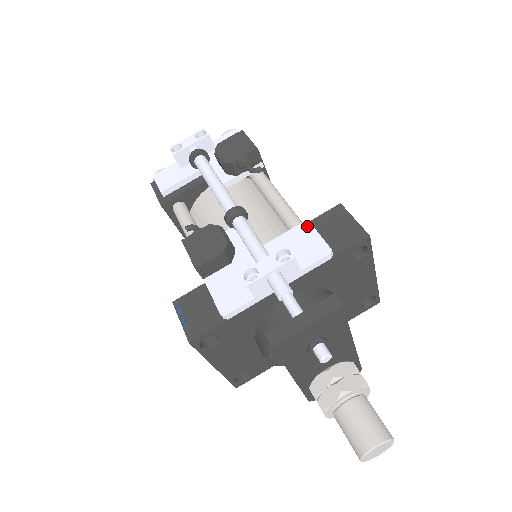
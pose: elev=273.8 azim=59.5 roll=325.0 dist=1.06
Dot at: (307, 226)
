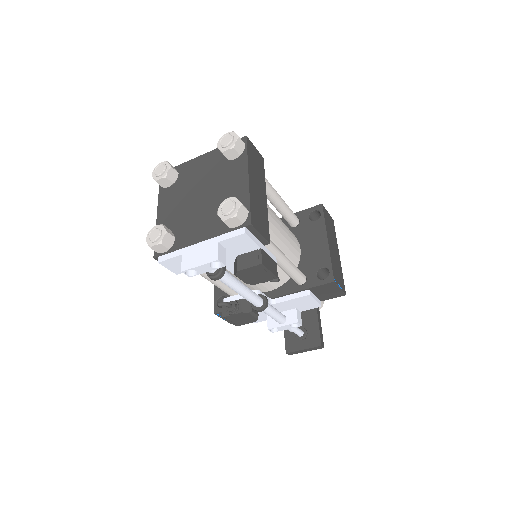
Dot at: (309, 298)
